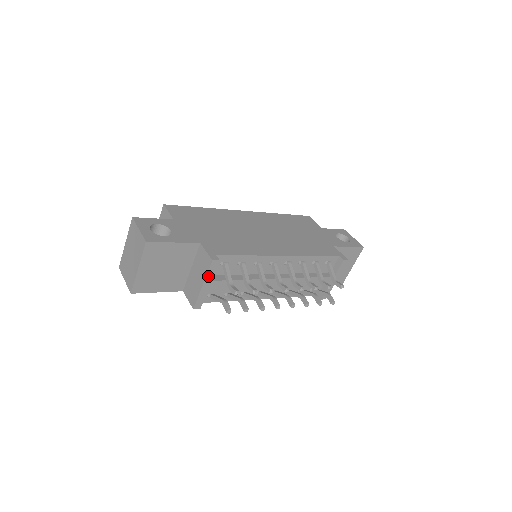
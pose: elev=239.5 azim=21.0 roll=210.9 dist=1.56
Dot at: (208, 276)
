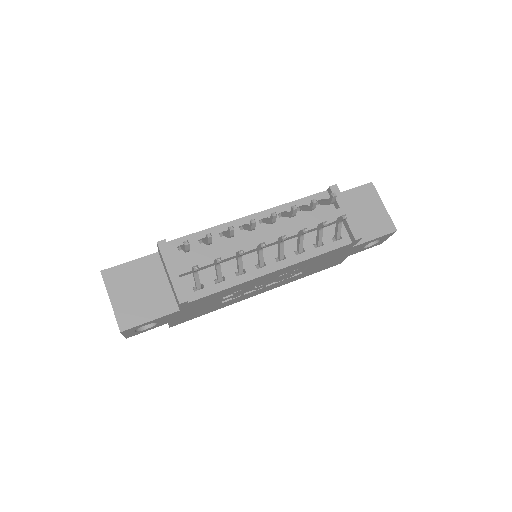
Dot at: (166, 260)
